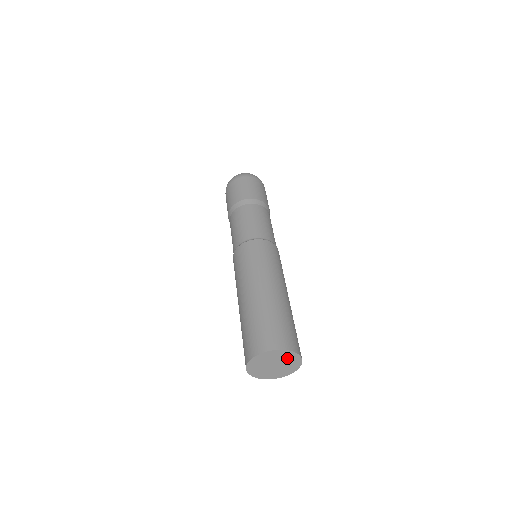
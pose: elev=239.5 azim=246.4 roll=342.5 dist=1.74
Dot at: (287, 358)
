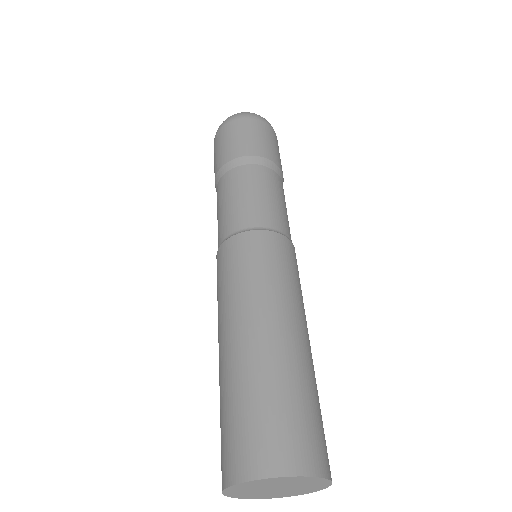
Dot at: (309, 486)
